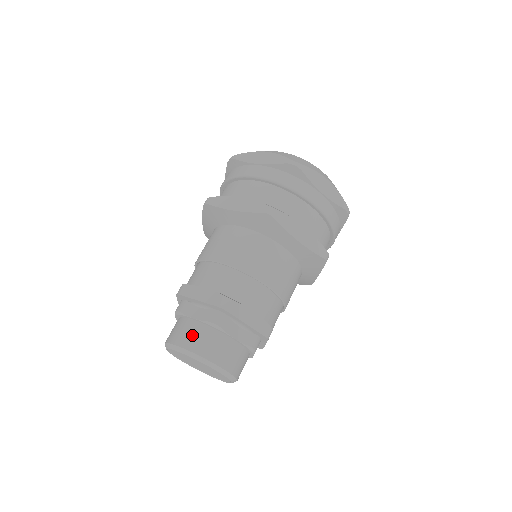
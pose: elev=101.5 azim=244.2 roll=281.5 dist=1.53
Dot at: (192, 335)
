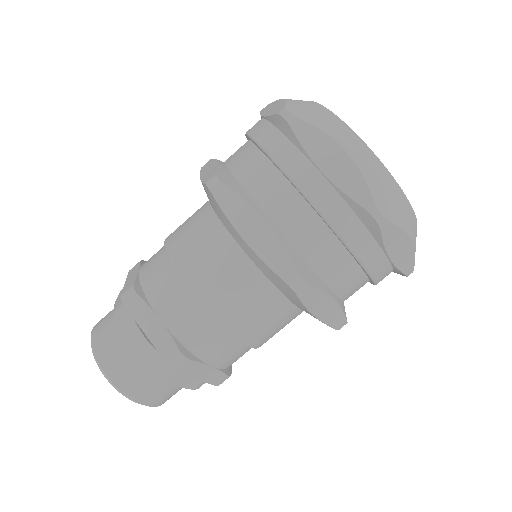
Dot at: (124, 366)
